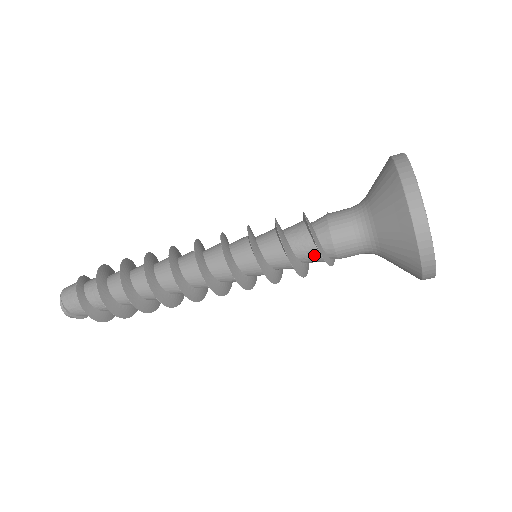
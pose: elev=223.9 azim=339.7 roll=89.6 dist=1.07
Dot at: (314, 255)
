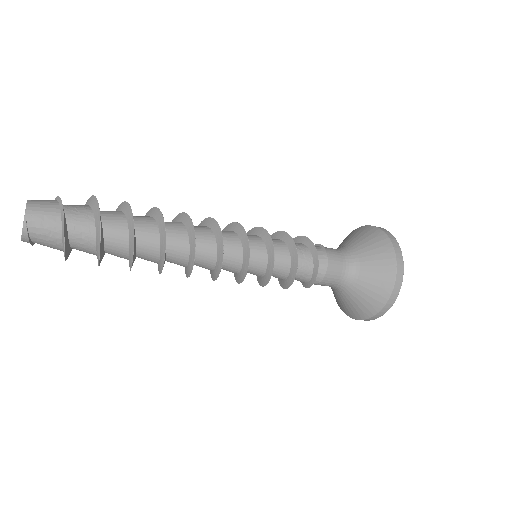
Dot at: (304, 280)
